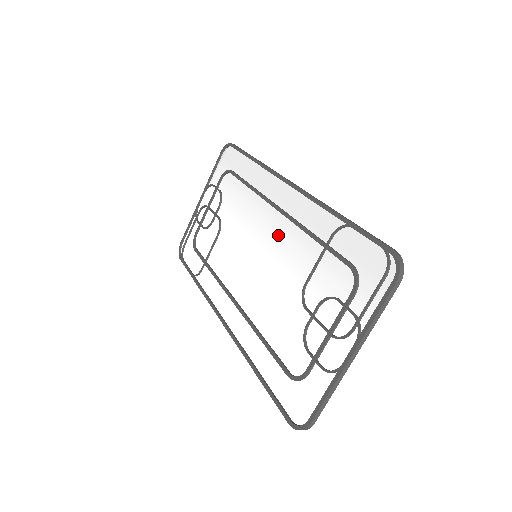
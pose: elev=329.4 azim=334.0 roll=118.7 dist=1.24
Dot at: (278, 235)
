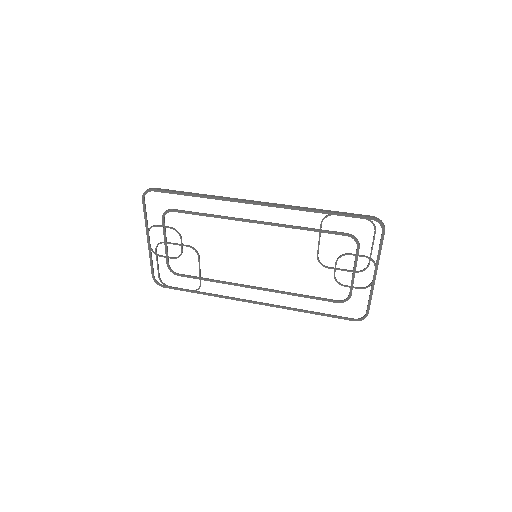
Dot at: (269, 237)
